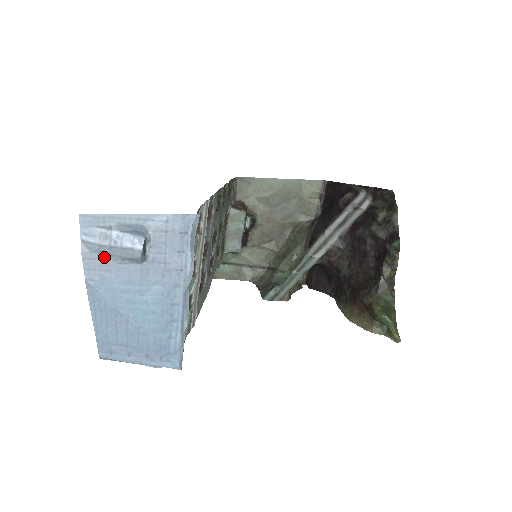
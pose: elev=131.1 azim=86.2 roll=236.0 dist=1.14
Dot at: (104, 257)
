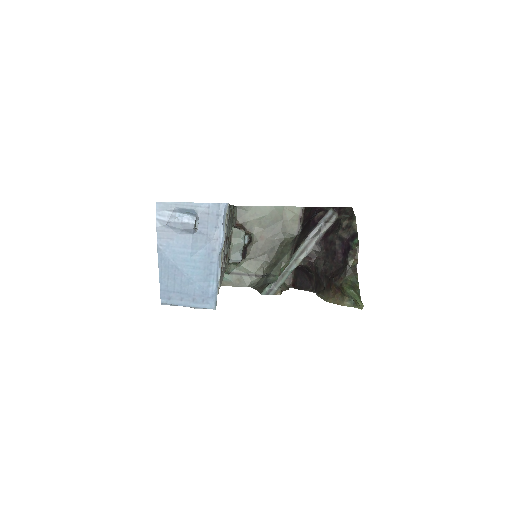
Dot at: (170, 230)
